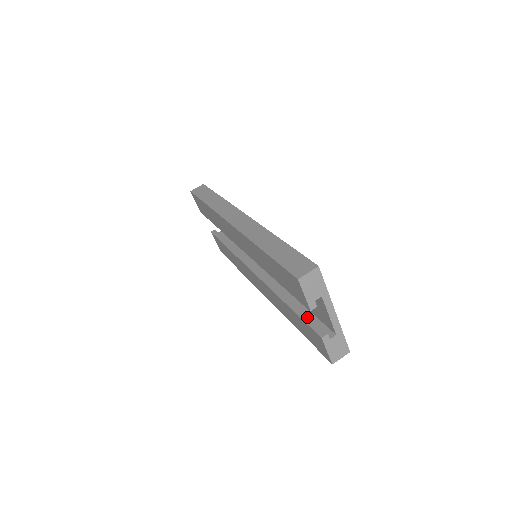
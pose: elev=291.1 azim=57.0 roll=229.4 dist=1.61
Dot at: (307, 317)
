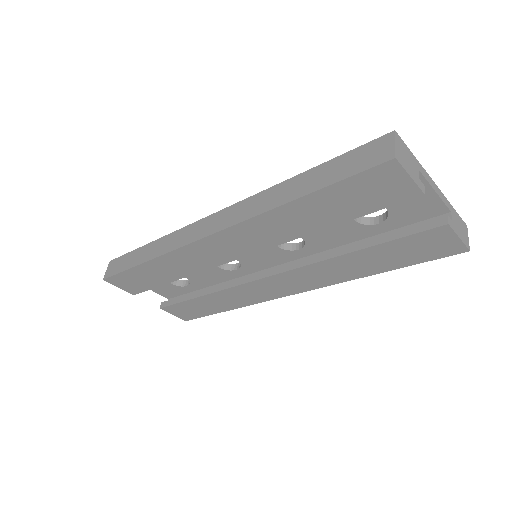
Dot at: (398, 232)
